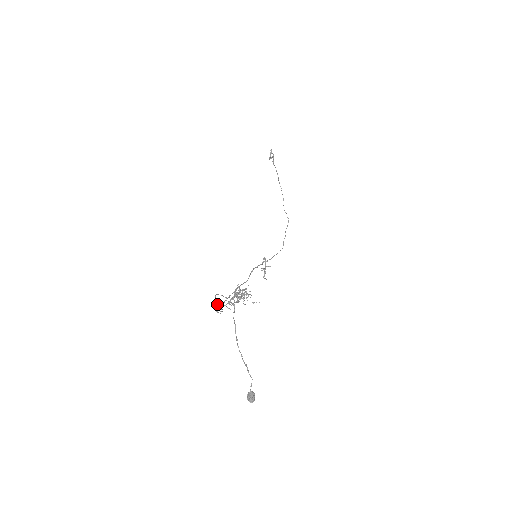
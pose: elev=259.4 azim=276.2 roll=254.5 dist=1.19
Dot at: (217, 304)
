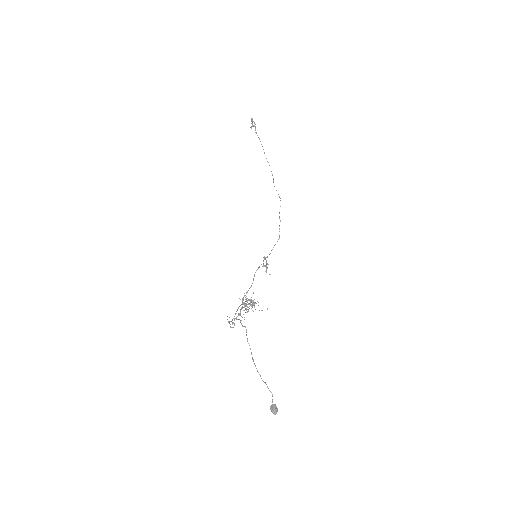
Dot at: (229, 322)
